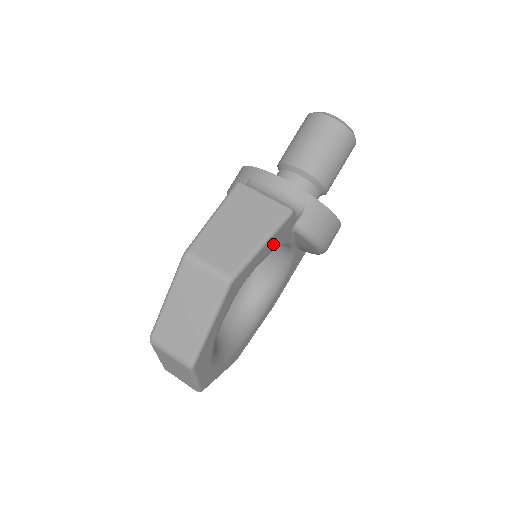
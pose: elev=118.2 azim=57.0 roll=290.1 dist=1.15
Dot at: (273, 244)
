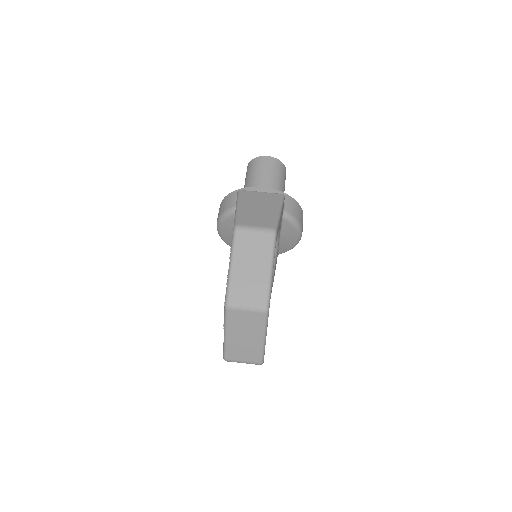
Dot at: occluded
